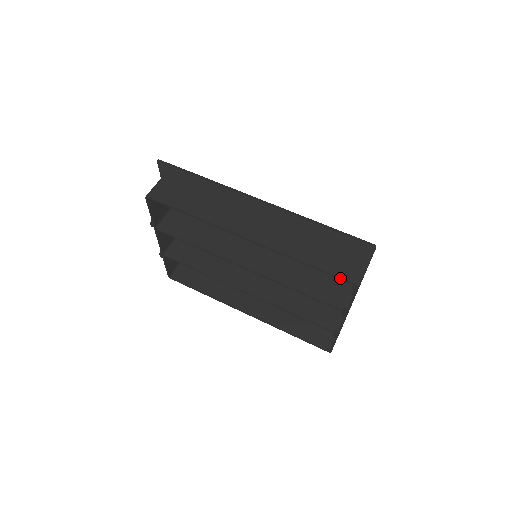
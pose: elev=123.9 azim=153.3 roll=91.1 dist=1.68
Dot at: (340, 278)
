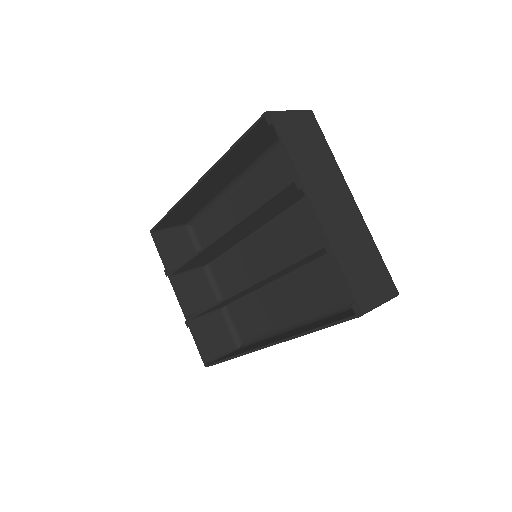
Dot at: (254, 124)
